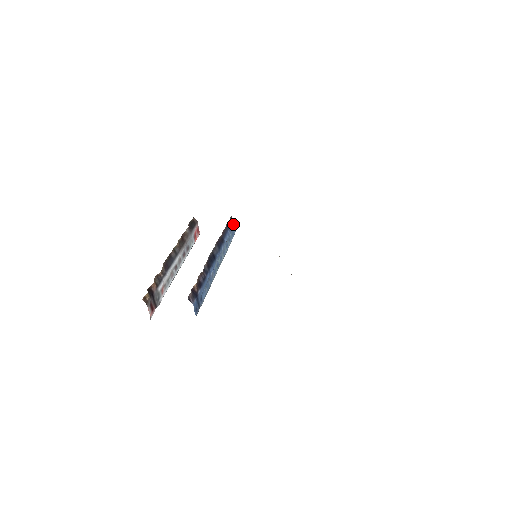
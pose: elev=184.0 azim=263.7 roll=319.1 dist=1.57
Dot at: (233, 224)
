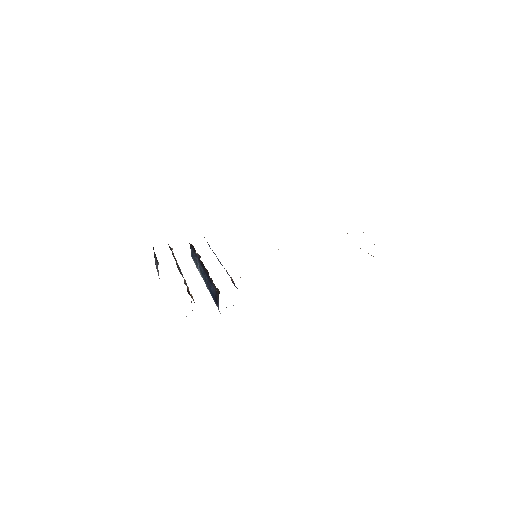
Dot at: occluded
